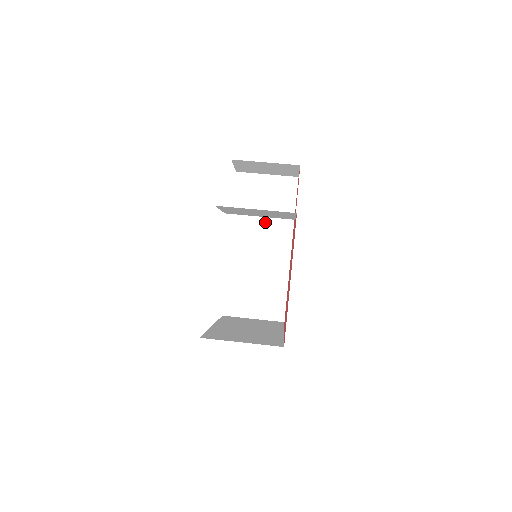
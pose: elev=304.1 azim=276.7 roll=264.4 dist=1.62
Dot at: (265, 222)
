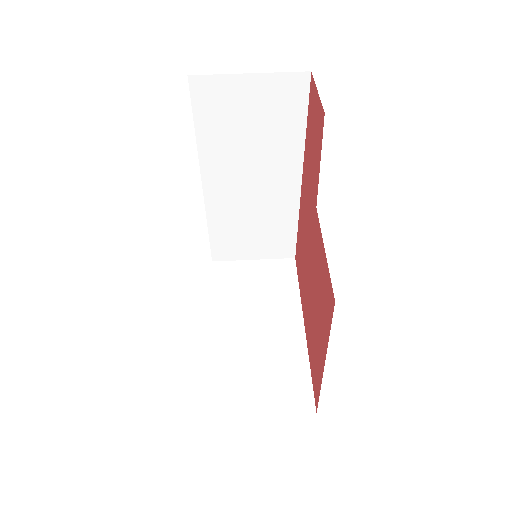
Dot at: (255, 152)
